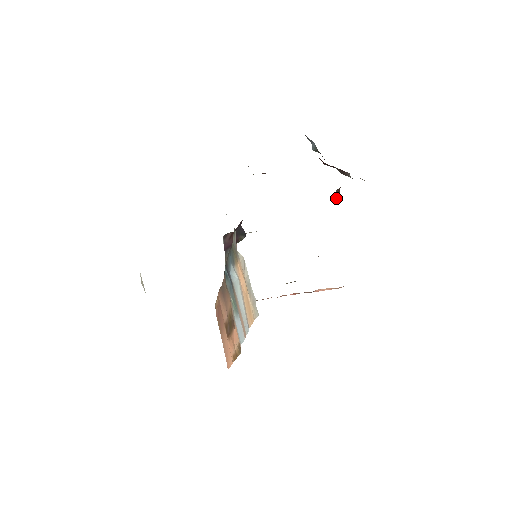
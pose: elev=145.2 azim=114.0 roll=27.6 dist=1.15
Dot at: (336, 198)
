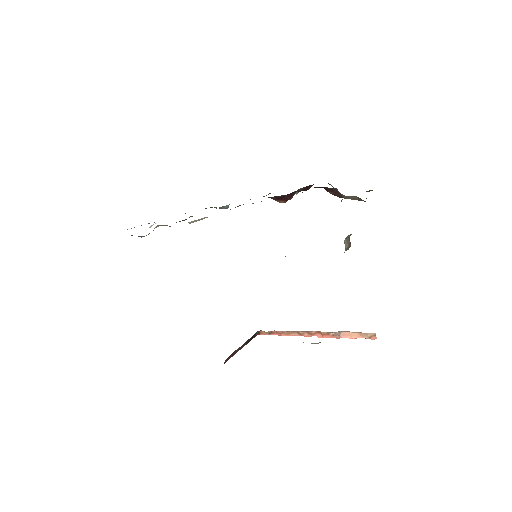
Dot at: occluded
